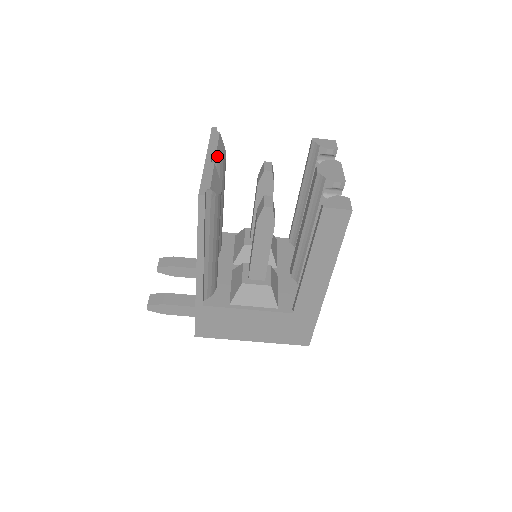
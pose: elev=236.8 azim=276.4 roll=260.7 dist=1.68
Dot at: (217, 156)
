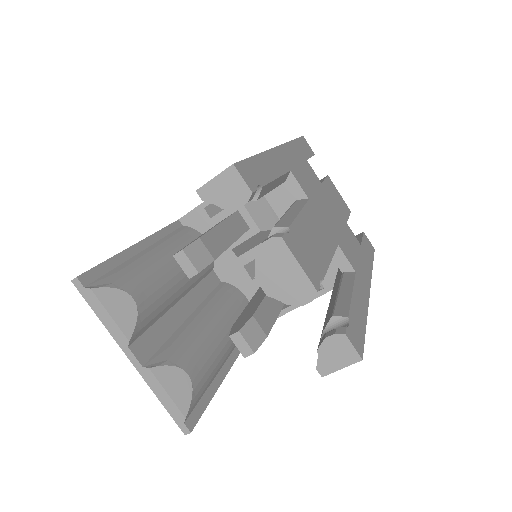
Dot at: (133, 335)
